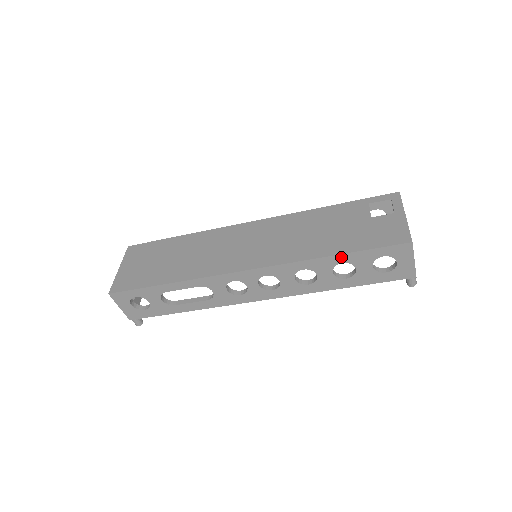
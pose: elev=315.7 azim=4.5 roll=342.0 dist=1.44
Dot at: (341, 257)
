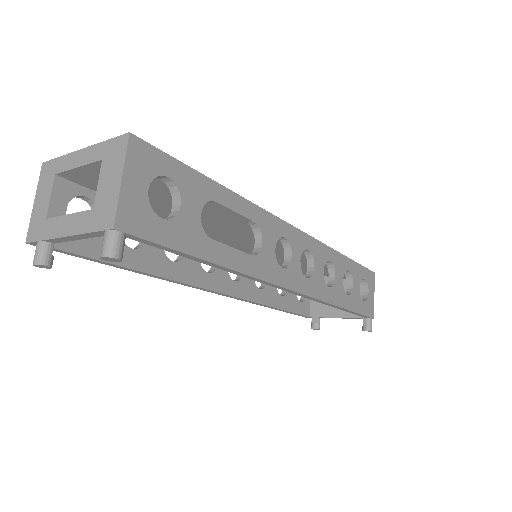
Dot at: (349, 262)
